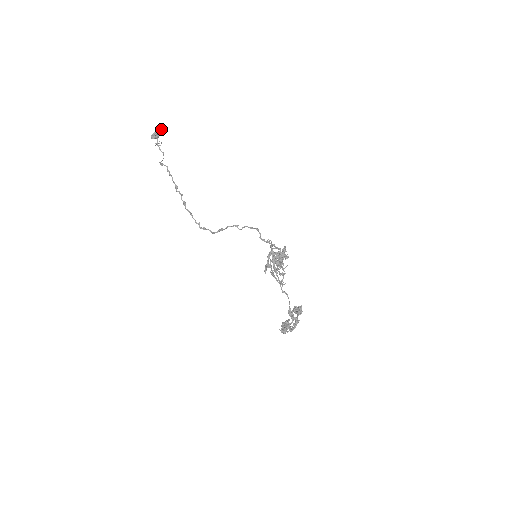
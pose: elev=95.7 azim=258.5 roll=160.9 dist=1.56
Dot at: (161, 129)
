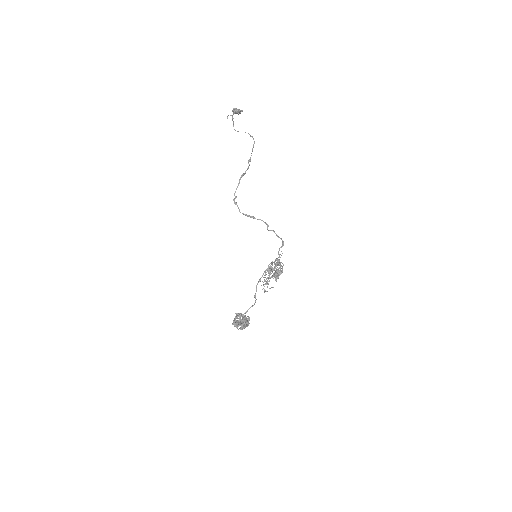
Dot at: occluded
